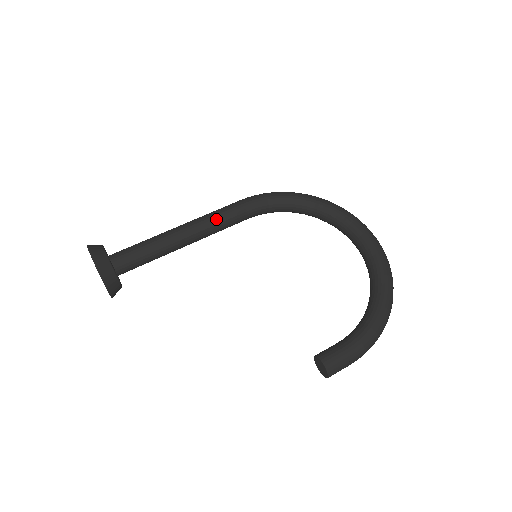
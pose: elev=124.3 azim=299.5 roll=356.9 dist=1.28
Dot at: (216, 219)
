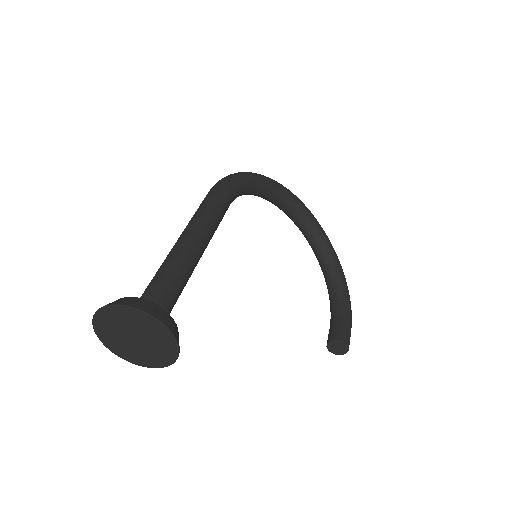
Dot at: (217, 220)
